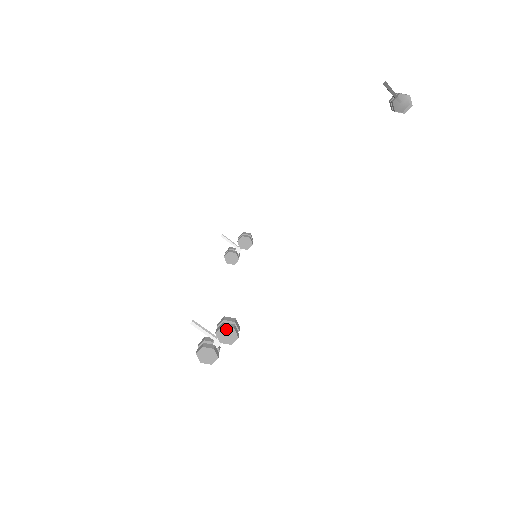
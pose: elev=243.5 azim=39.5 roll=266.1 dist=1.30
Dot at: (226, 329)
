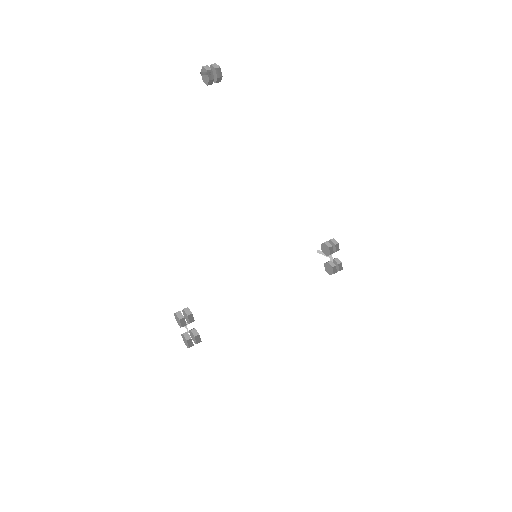
Dot at: (175, 315)
